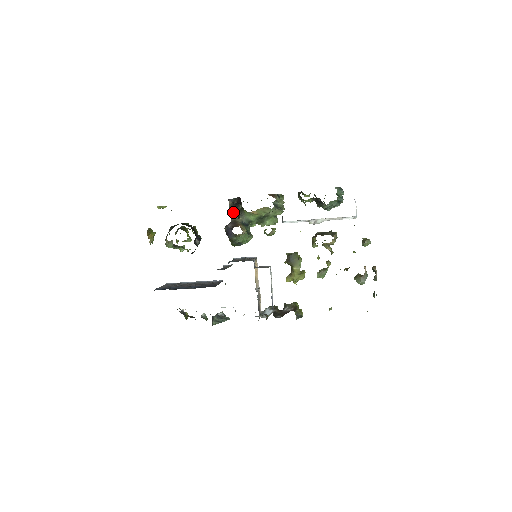
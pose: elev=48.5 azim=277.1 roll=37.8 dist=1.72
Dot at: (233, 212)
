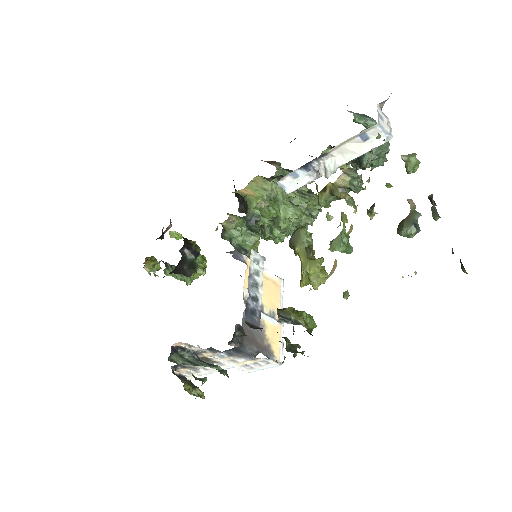
Dot at: occluded
